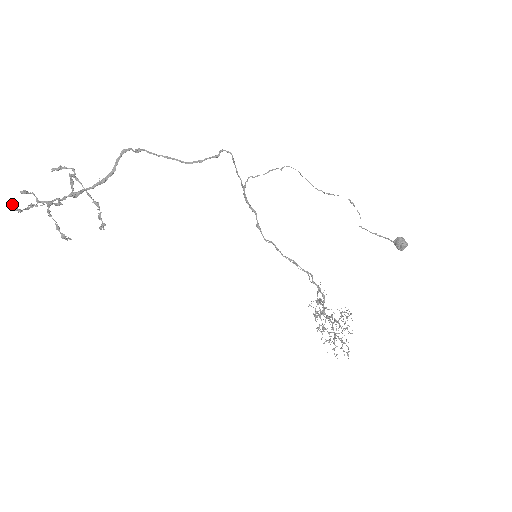
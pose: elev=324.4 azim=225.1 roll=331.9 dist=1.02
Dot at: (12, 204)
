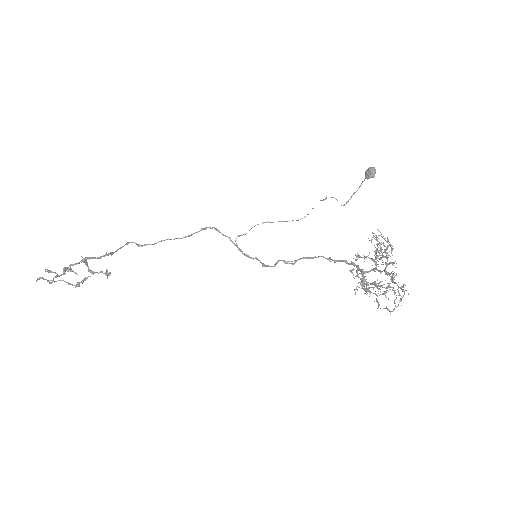
Dot at: (38, 278)
